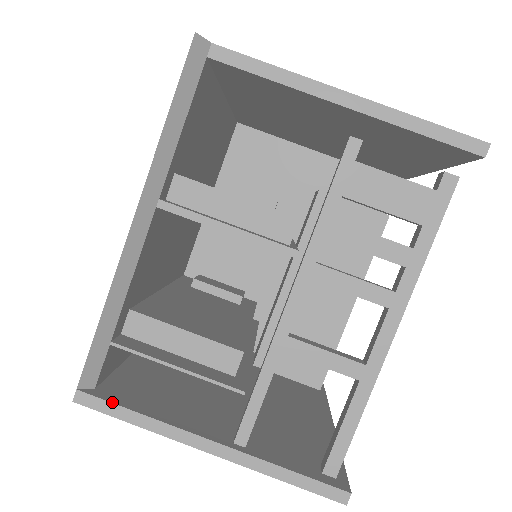
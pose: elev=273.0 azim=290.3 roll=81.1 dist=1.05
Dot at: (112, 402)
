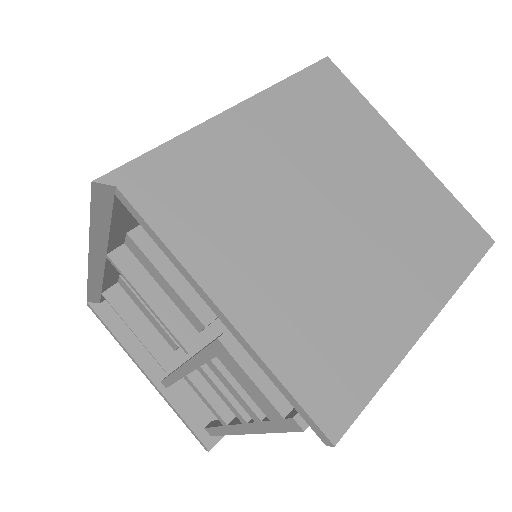
Dot at: (103, 320)
